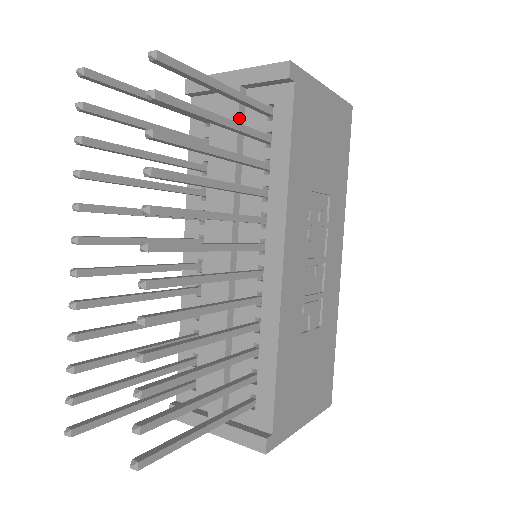
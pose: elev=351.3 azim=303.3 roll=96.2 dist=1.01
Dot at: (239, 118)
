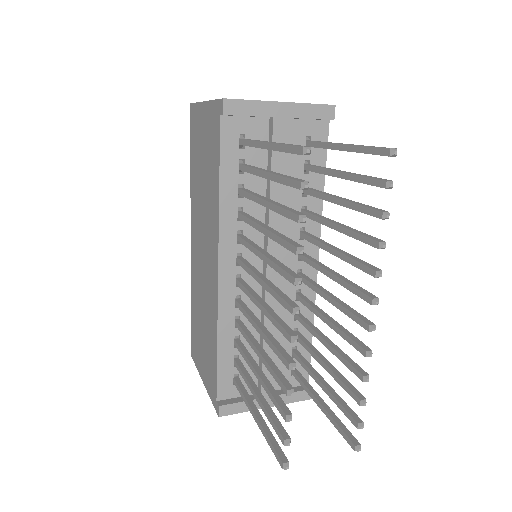
Dot at: occluded
